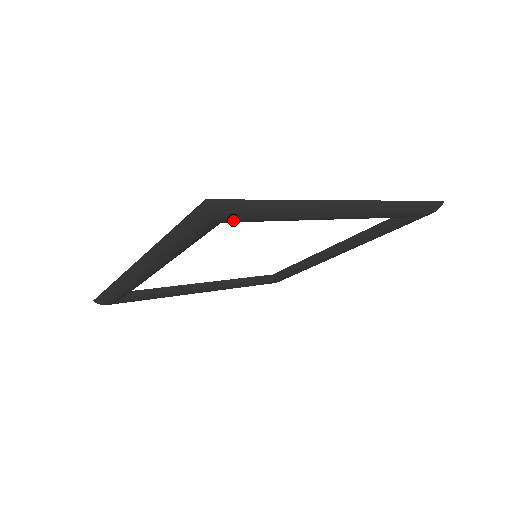
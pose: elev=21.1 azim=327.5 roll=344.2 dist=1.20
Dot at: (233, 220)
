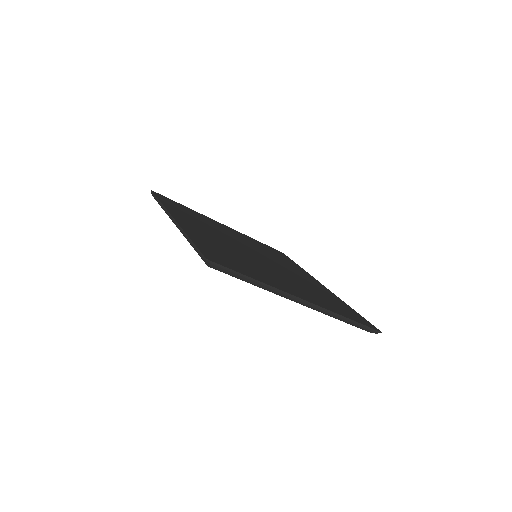
Dot at: (220, 271)
